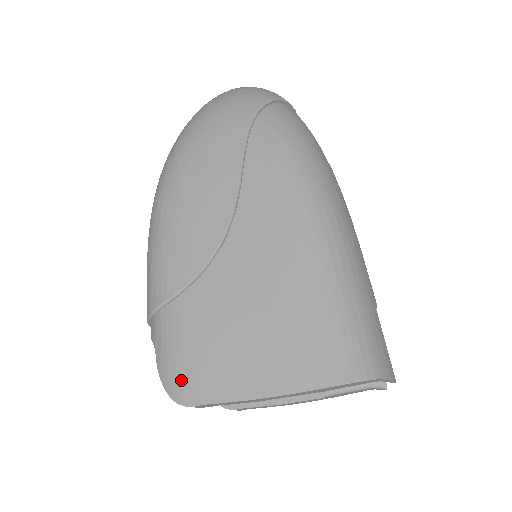
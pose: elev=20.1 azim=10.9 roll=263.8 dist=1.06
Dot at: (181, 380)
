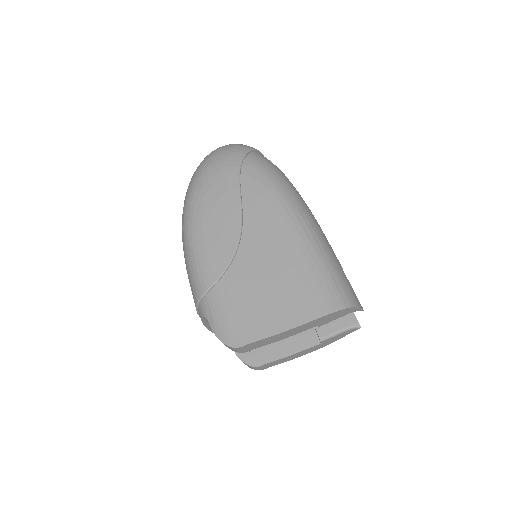
Dot at: (231, 333)
